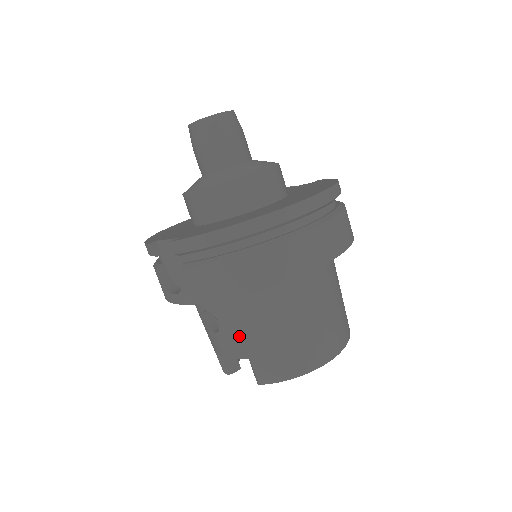
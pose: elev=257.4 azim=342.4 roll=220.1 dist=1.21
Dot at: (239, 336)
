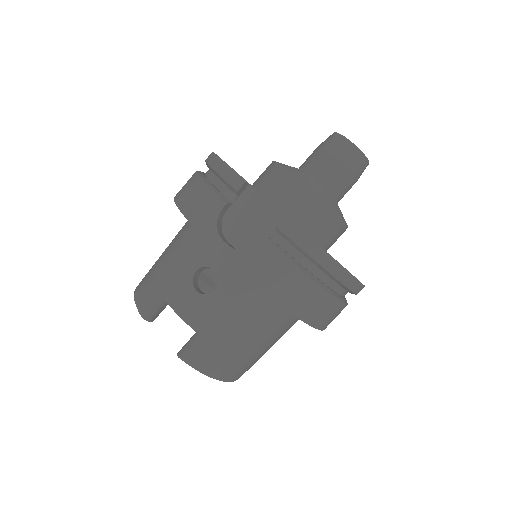
Dot at: (220, 316)
